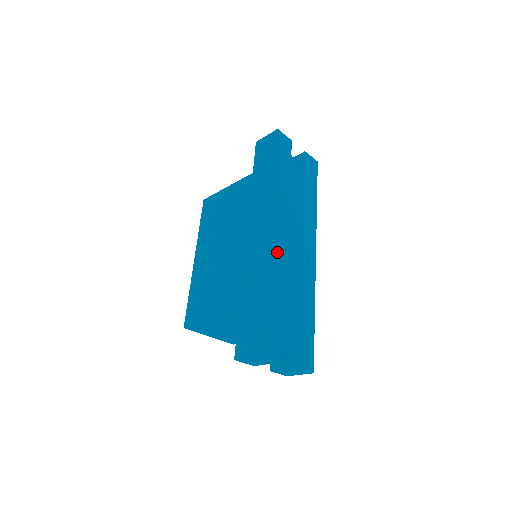
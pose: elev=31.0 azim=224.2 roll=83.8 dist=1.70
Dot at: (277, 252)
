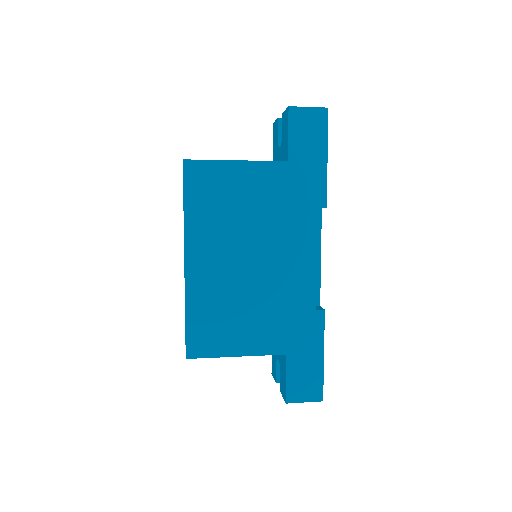
Dot at: (318, 281)
